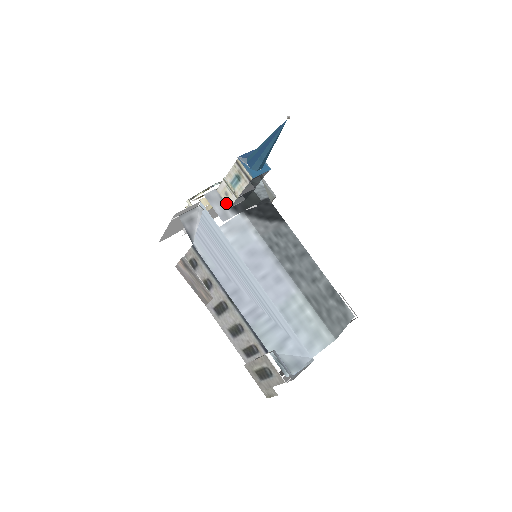
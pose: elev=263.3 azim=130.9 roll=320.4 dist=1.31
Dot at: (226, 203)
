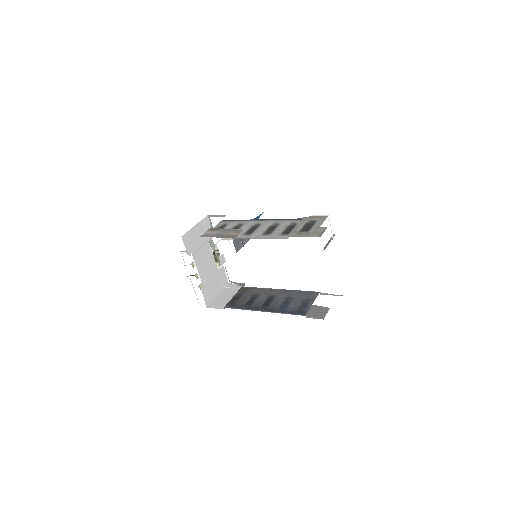
Dot at: occluded
